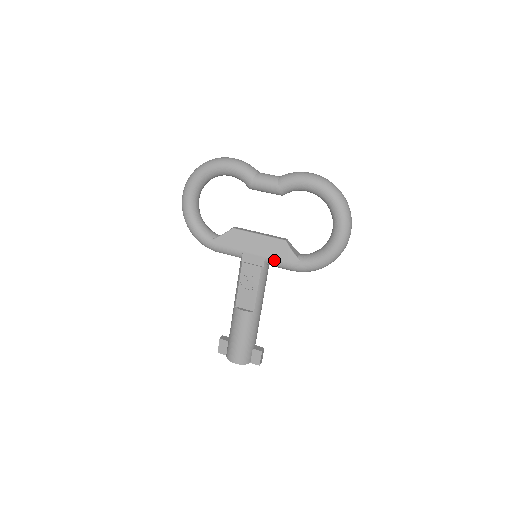
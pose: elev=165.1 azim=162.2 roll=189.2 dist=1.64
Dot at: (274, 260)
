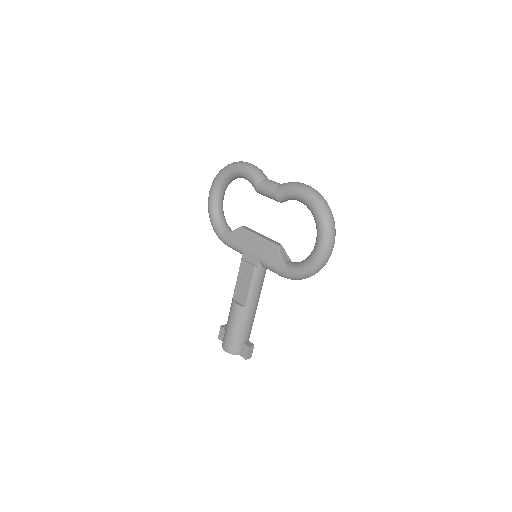
Dot at: (265, 262)
